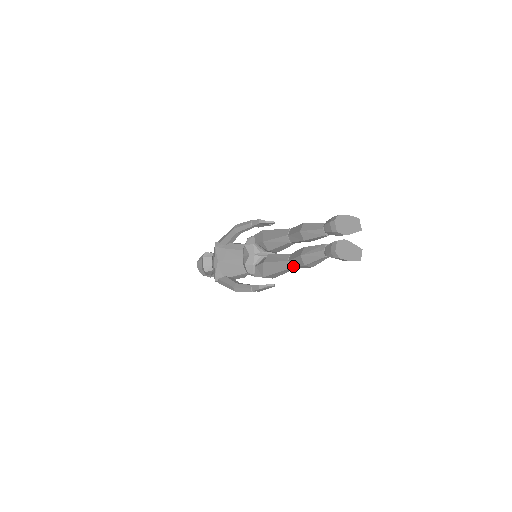
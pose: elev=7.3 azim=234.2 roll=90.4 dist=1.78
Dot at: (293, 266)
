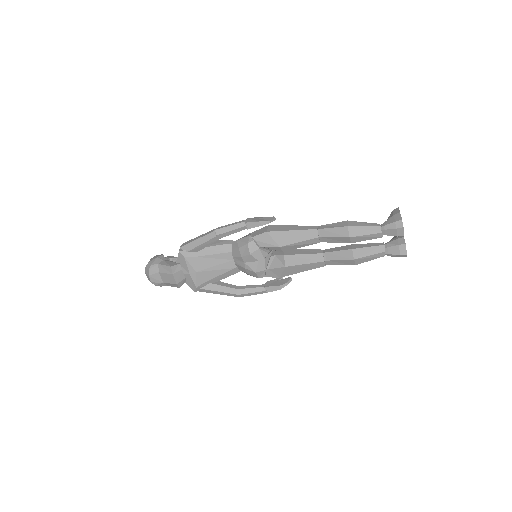
Dot at: occluded
